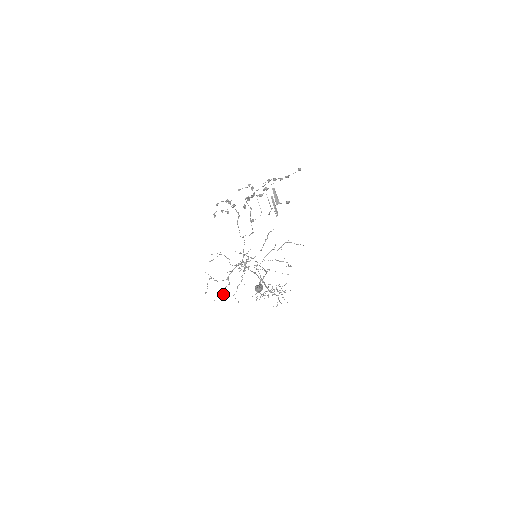
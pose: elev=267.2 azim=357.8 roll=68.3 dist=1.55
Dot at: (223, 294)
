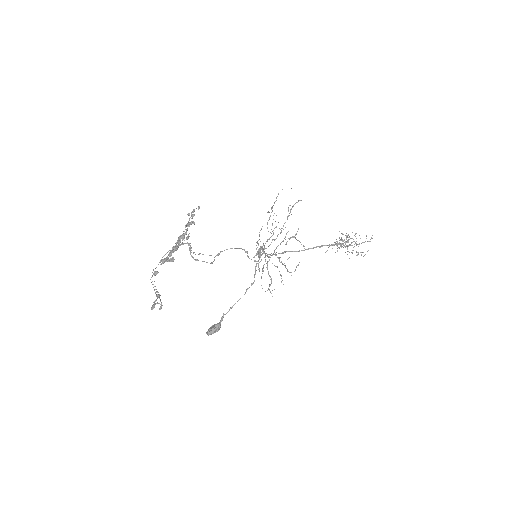
Dot at: (258, 269)
